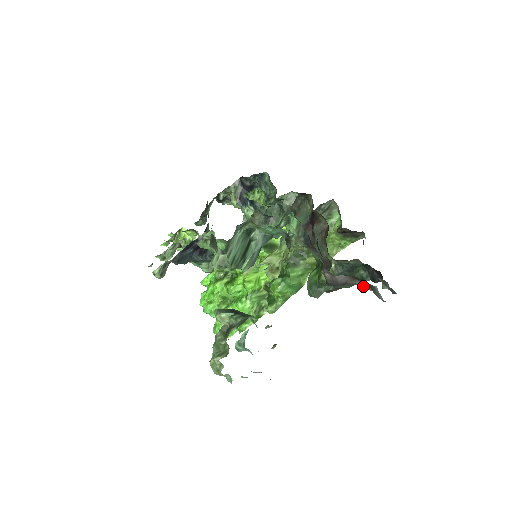
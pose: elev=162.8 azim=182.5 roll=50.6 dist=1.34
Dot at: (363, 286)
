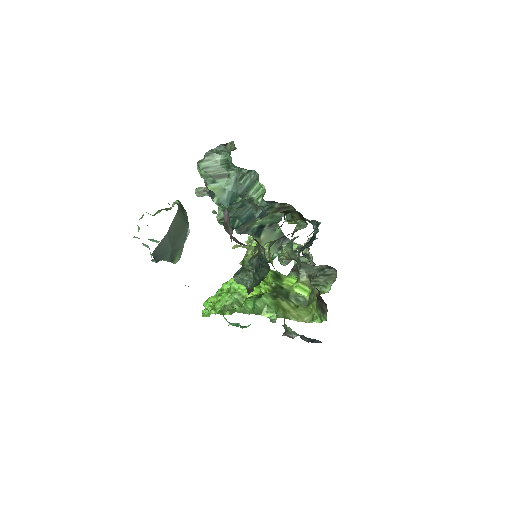
Dot at: (231, 234)
